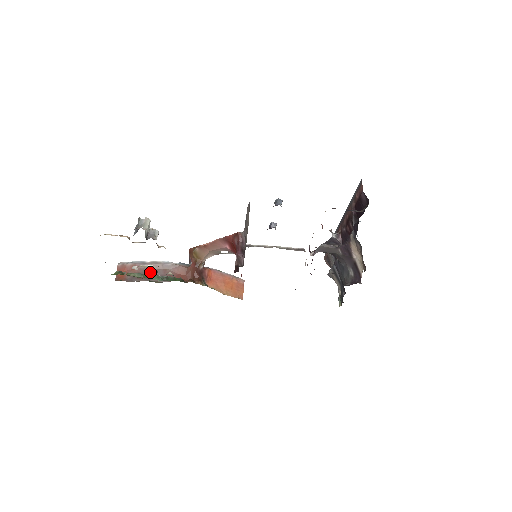
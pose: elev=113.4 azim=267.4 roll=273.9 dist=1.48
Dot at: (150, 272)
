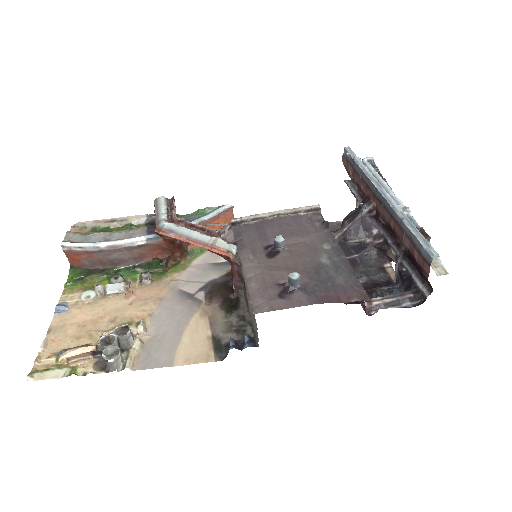
Dot at: (113, 257)
